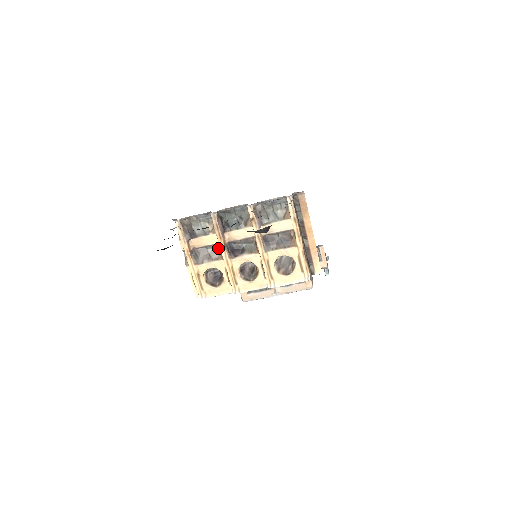
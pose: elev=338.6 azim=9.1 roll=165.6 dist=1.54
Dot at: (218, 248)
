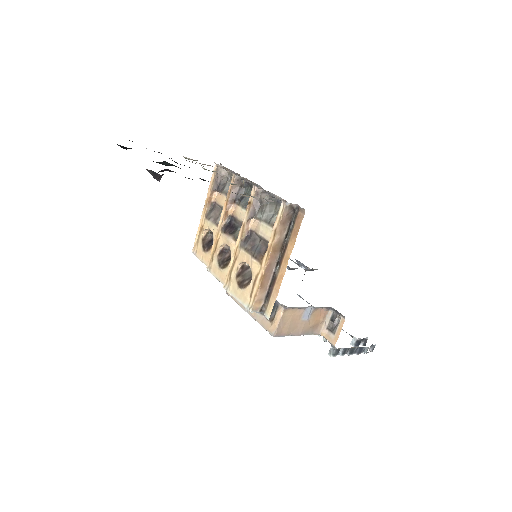
Dot at: occluded
